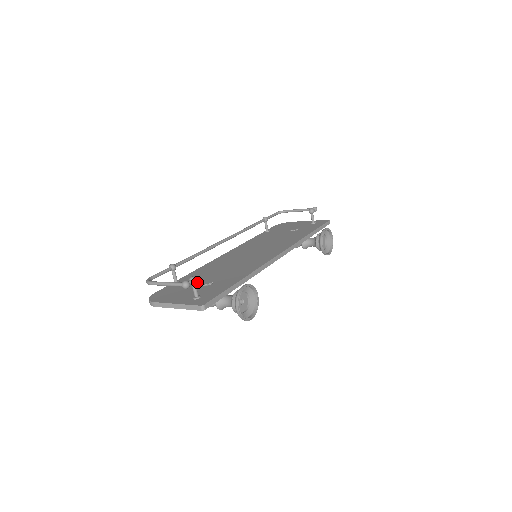
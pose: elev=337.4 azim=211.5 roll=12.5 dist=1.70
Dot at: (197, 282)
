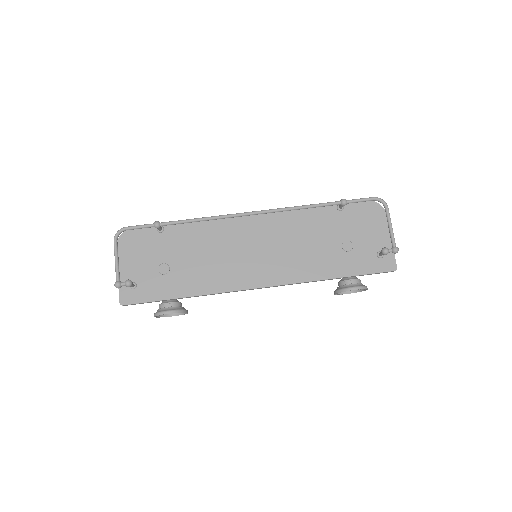
Dot at: (166, 253)
